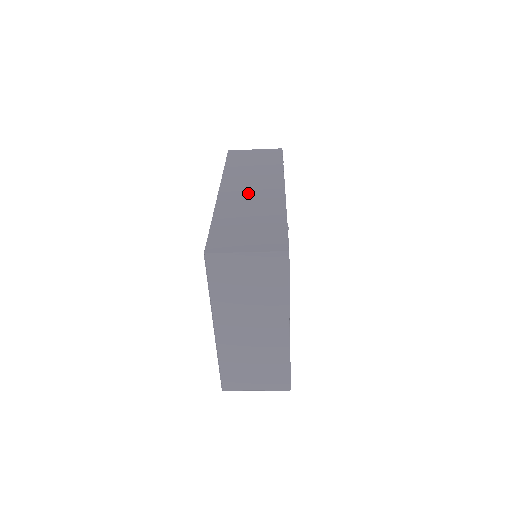
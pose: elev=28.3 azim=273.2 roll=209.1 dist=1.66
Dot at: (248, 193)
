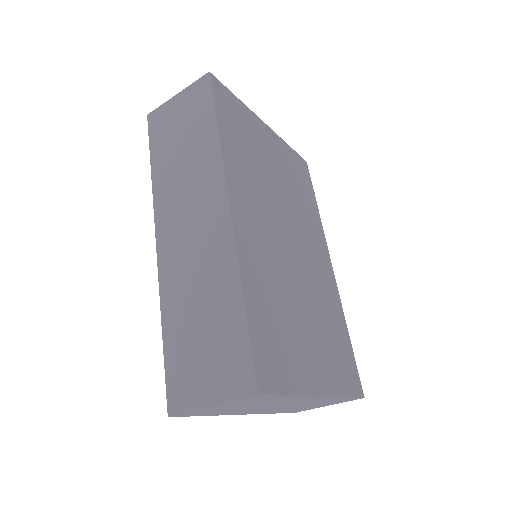
Dot at: (188, 240)
